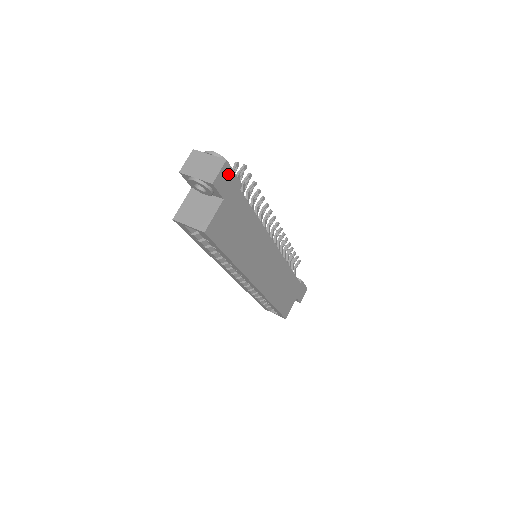
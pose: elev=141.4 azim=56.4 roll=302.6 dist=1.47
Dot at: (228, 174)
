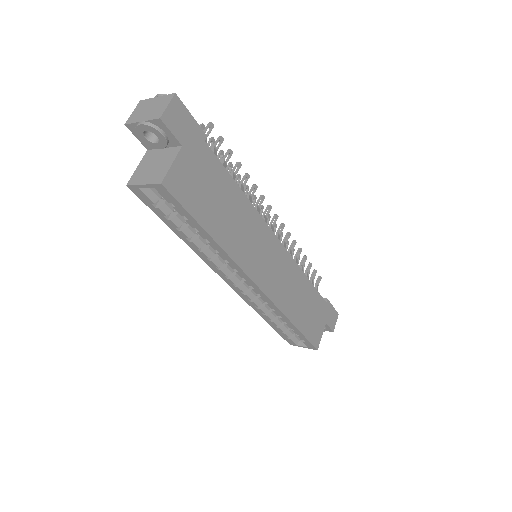
Dot at: (182, 114)
